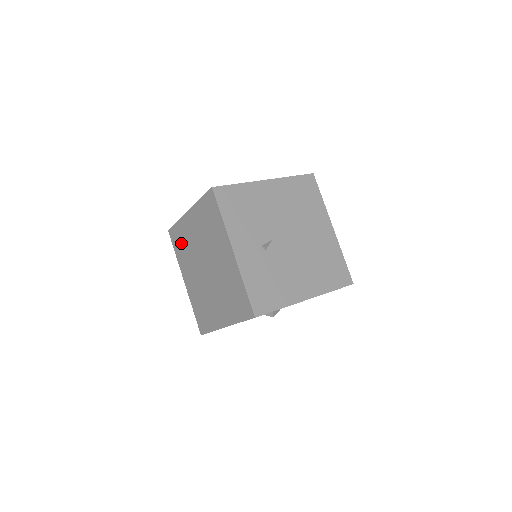
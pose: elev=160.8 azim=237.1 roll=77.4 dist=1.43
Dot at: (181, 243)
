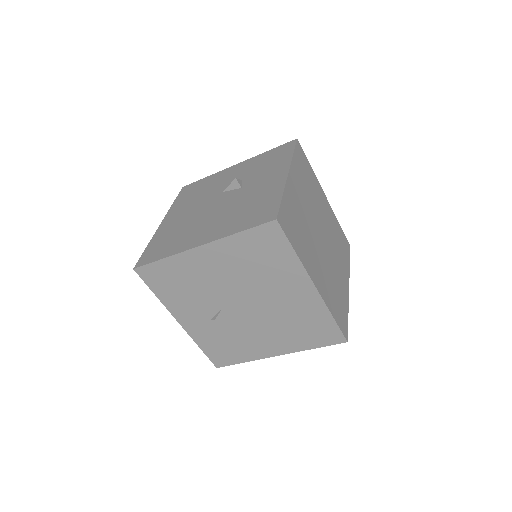
Dot at: occluded
